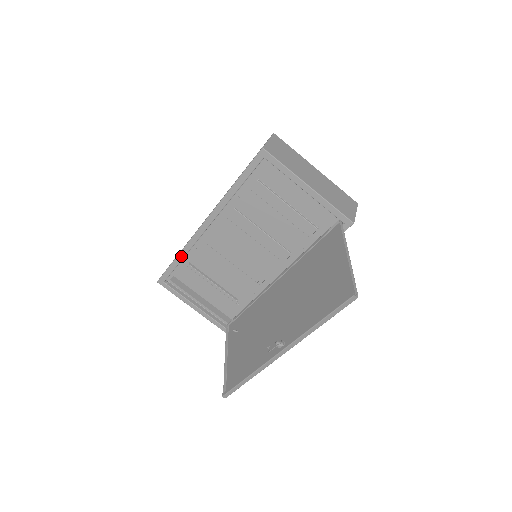
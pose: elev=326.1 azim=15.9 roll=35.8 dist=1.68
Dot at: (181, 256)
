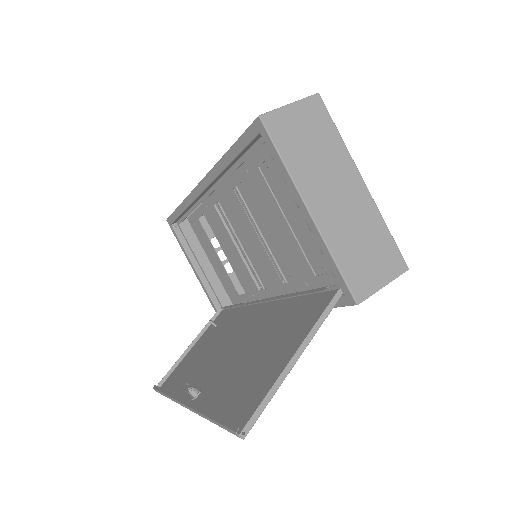
Dot at: (182, 207)
